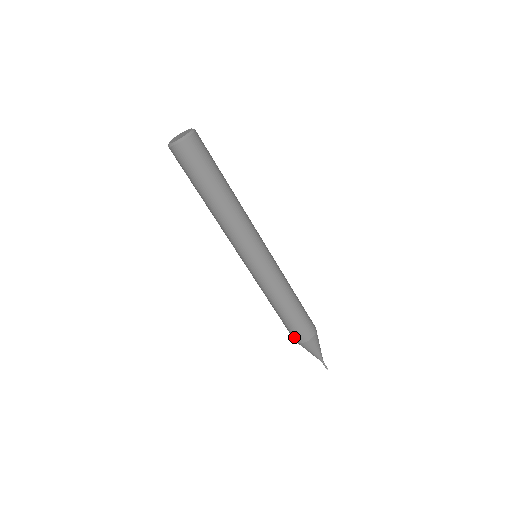
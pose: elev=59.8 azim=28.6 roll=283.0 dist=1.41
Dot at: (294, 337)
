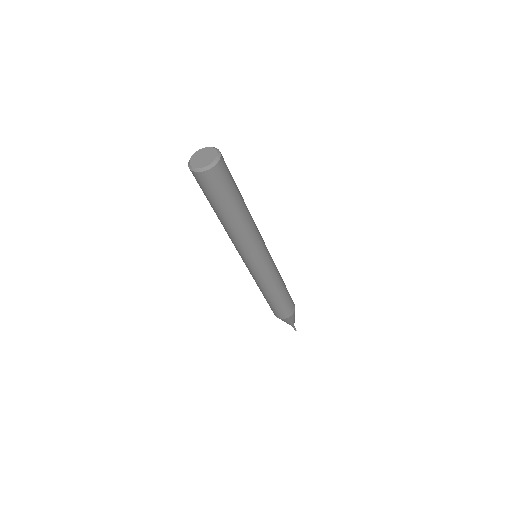
Dot at: (278, 315)
